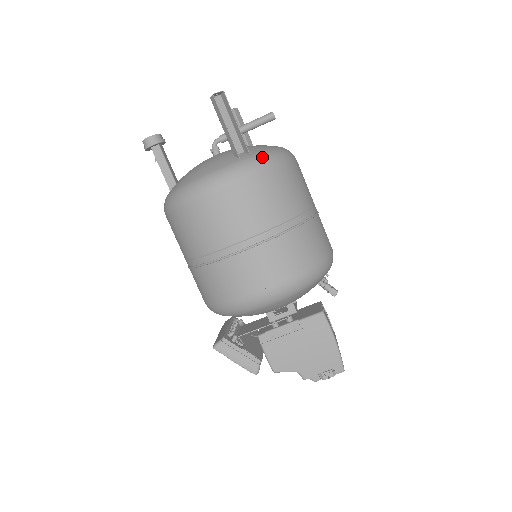
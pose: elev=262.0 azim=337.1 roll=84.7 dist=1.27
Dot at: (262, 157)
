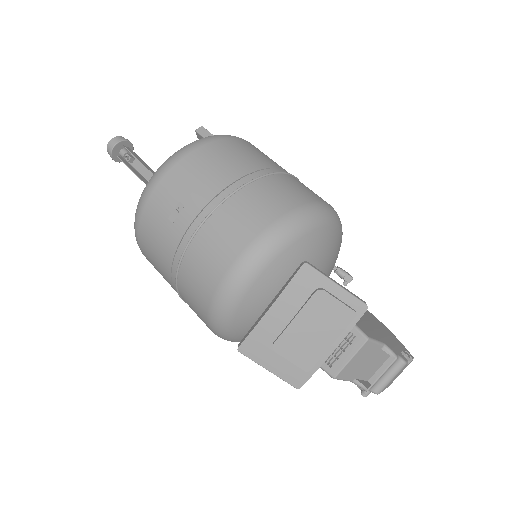
Dot at: occluded
